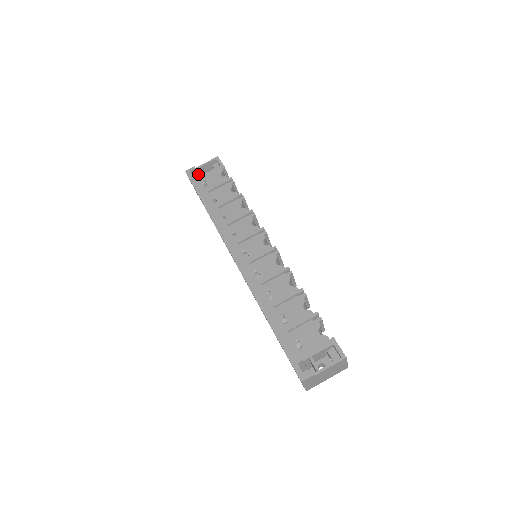
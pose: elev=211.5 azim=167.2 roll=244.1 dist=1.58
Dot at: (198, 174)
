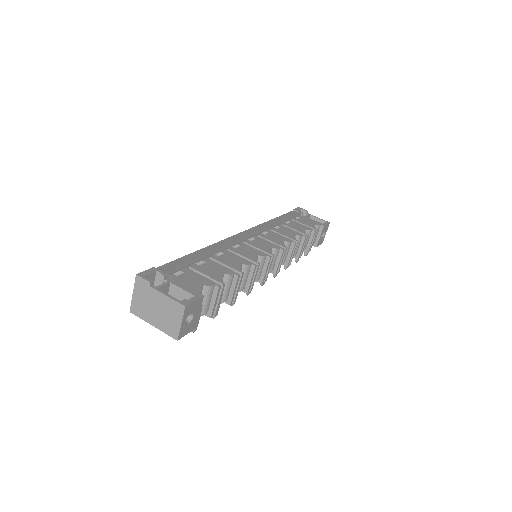
Dot at: occluded
